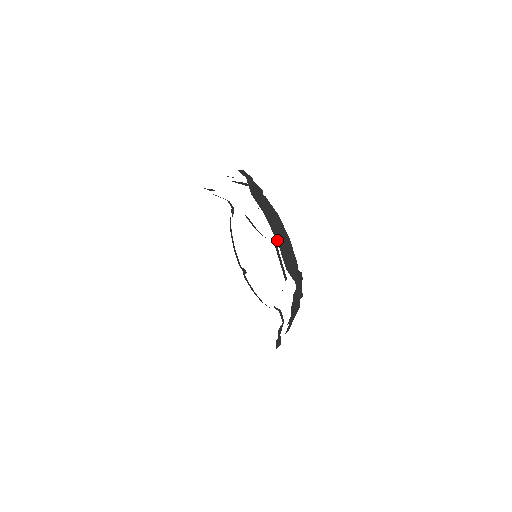
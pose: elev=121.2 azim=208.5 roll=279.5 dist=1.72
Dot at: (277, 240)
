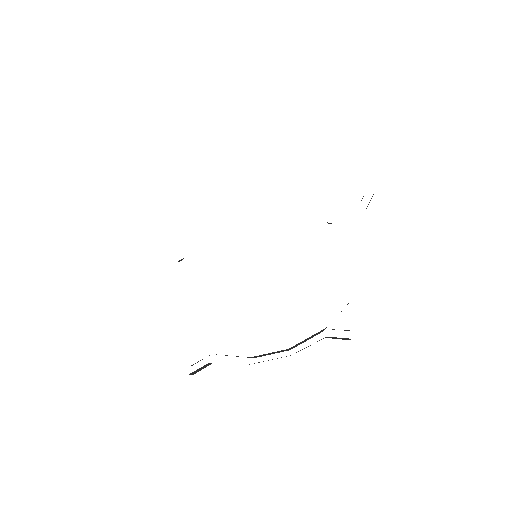
Dot at: occluded
